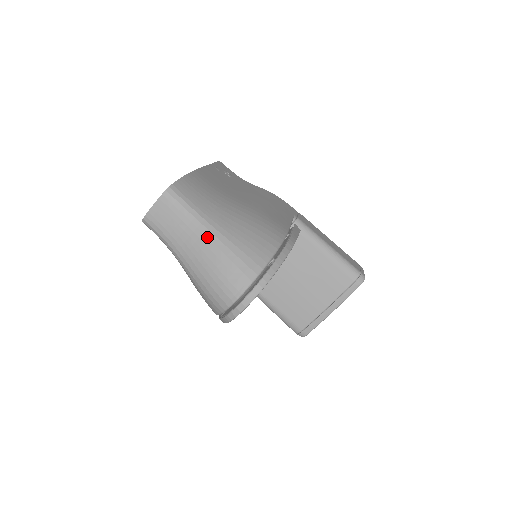
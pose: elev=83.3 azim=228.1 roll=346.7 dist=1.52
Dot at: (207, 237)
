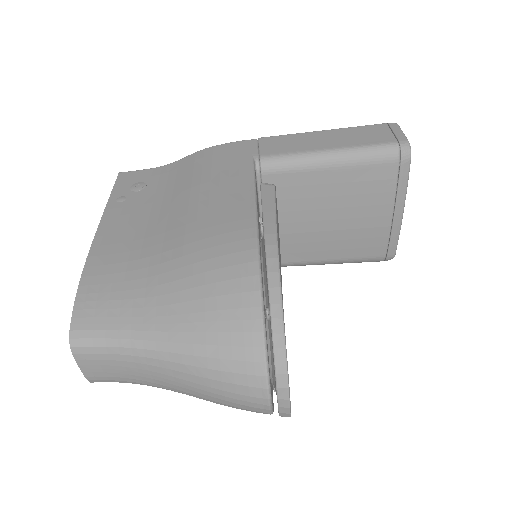
Dot at: (166, 361)
